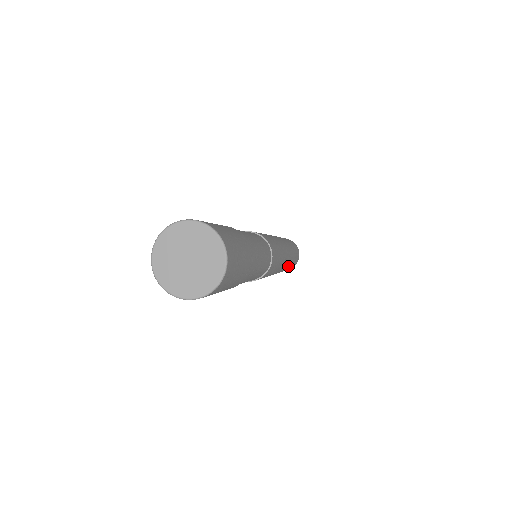
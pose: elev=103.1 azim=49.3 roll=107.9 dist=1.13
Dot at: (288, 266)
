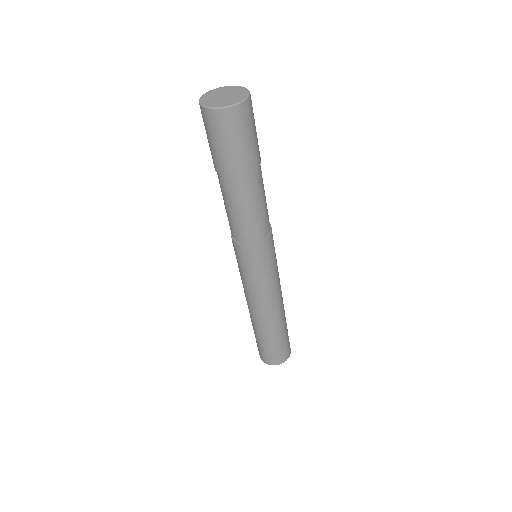
Dot at: occluded
